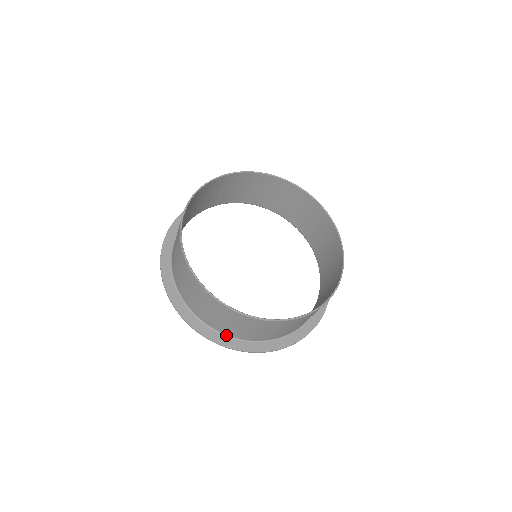
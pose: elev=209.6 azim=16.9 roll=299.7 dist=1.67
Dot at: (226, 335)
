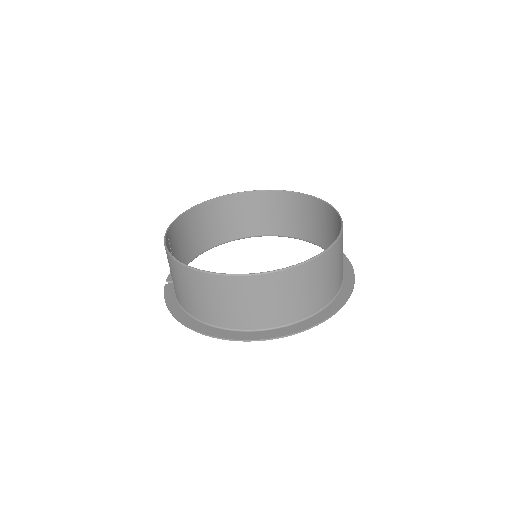
Dot at: (323, 308)
